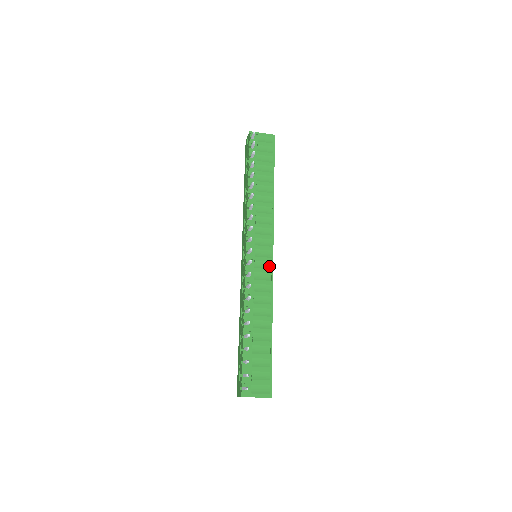
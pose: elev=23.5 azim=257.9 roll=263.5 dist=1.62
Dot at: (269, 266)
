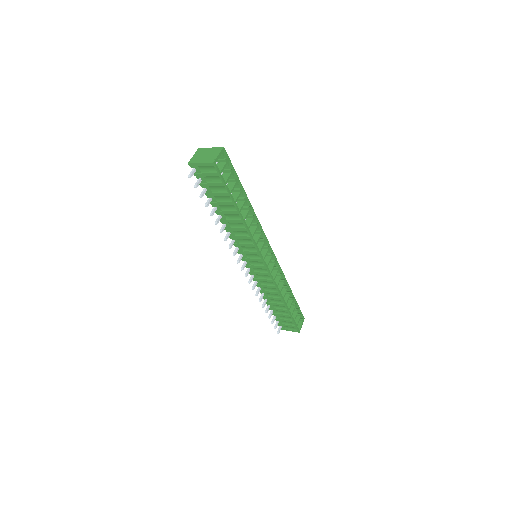
Dot at: (265, 271)
